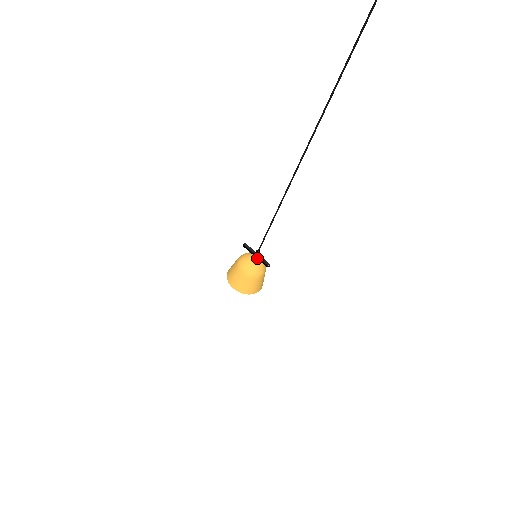
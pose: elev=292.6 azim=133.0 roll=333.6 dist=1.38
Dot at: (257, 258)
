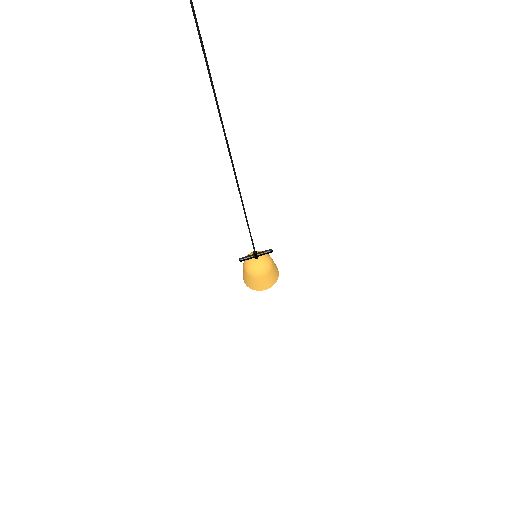
Dot at: (259, 256)
